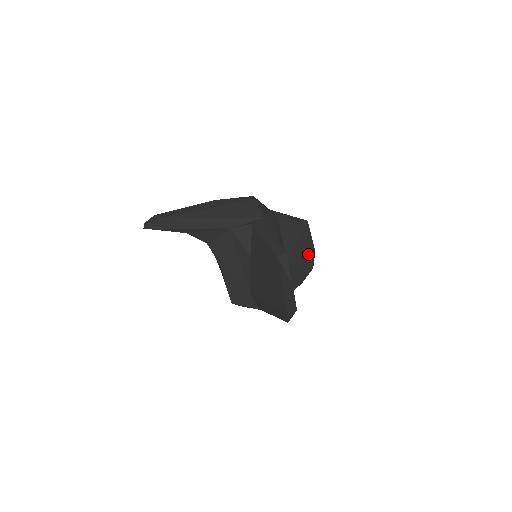
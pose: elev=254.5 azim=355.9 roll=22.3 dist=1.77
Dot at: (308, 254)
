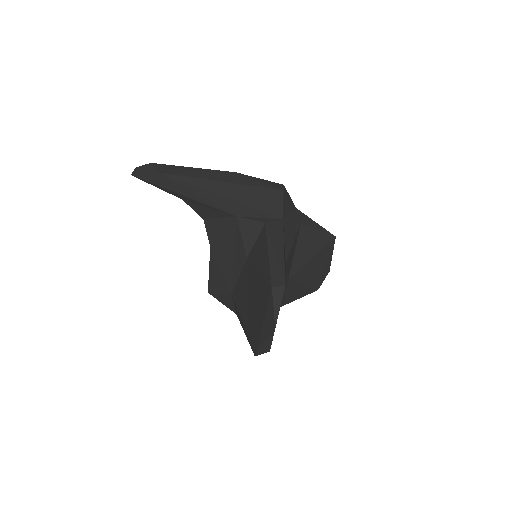
Dot at: (319, 274)
